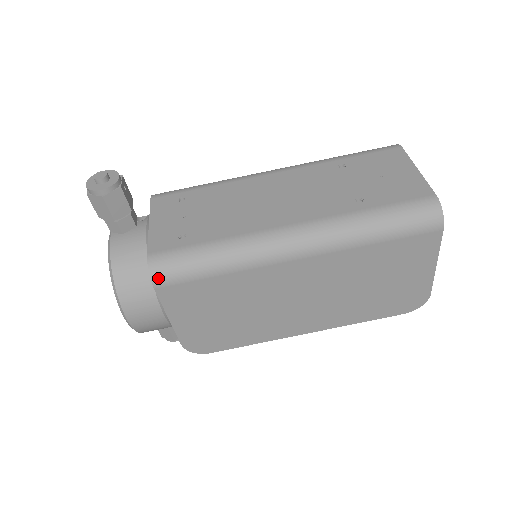
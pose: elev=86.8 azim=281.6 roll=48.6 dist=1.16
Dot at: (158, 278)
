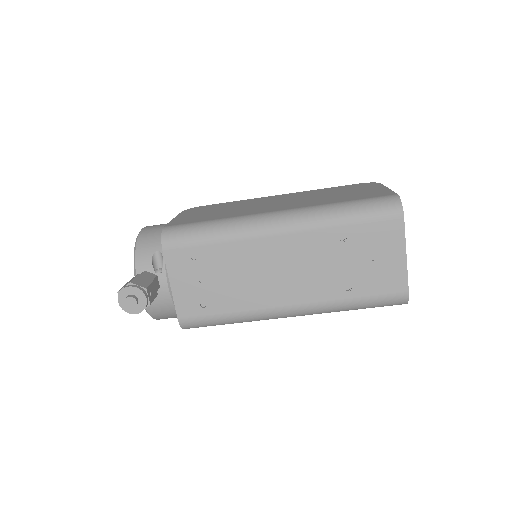
Dot at: (189, 328)
